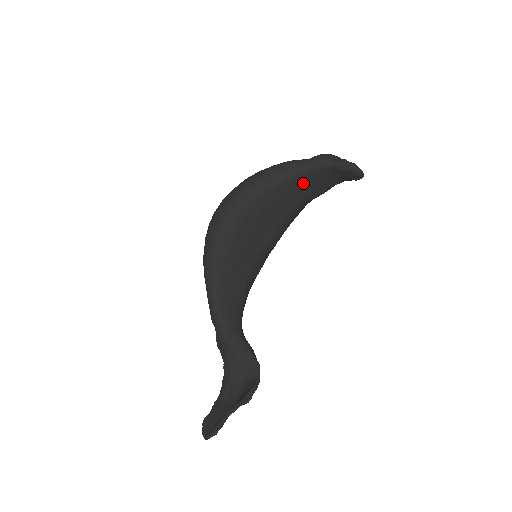
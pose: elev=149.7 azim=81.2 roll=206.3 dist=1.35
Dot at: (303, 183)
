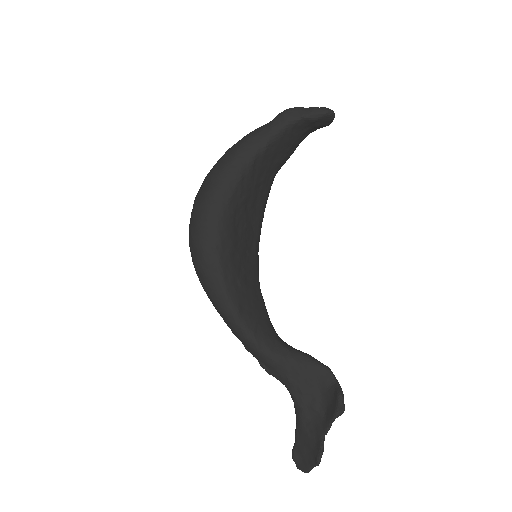
Dot at: (274, 153)
